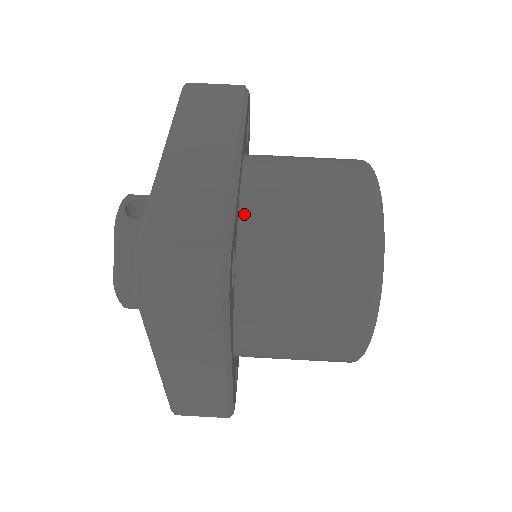
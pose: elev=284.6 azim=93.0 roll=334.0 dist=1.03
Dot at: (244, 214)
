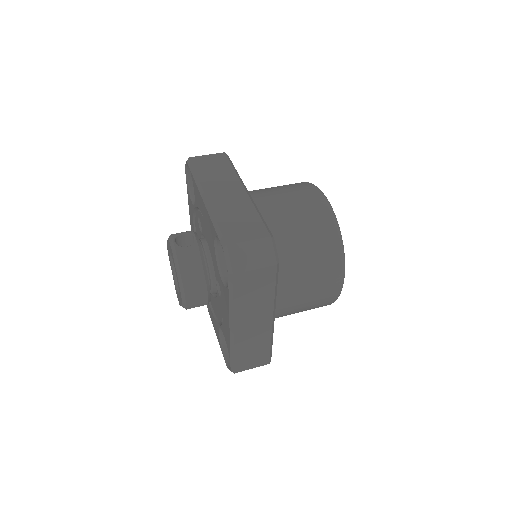
Dot at: occluded
